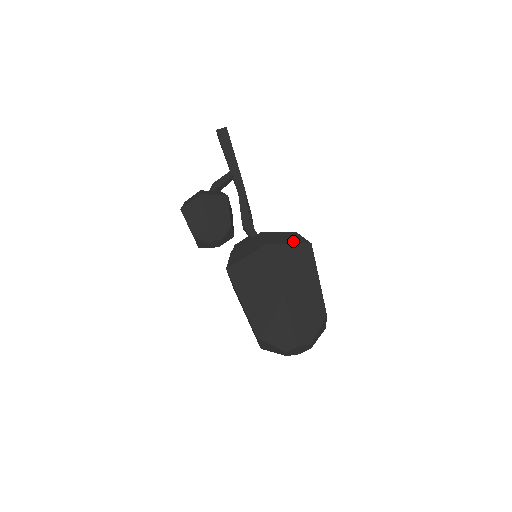
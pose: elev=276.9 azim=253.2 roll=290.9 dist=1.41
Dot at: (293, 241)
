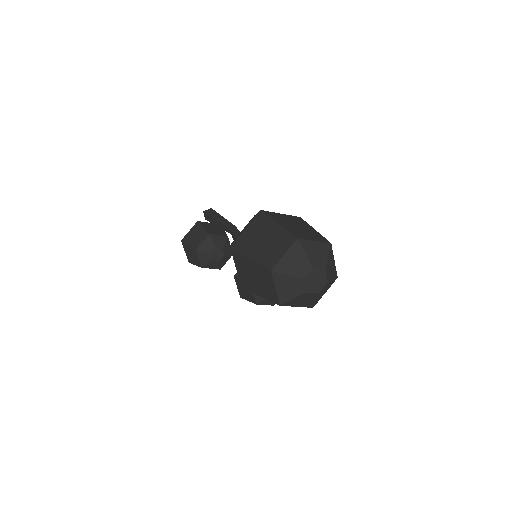
Dot at: occluded
